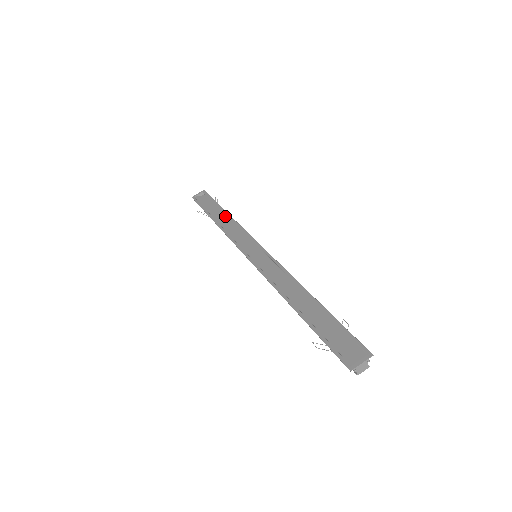
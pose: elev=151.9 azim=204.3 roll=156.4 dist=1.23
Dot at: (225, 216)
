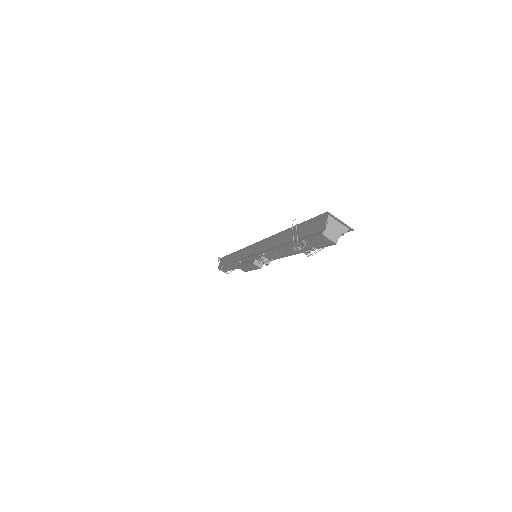
Dot at: occluded
